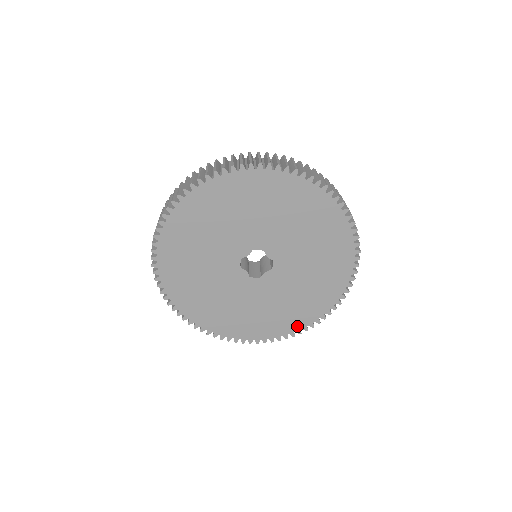
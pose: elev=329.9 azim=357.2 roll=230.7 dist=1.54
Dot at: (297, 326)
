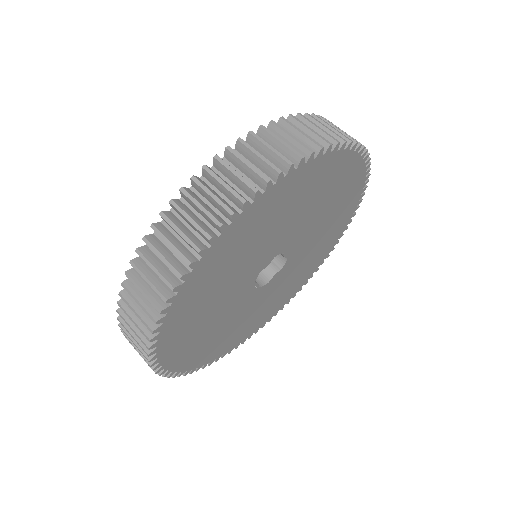
Dot at: (276, 310)
